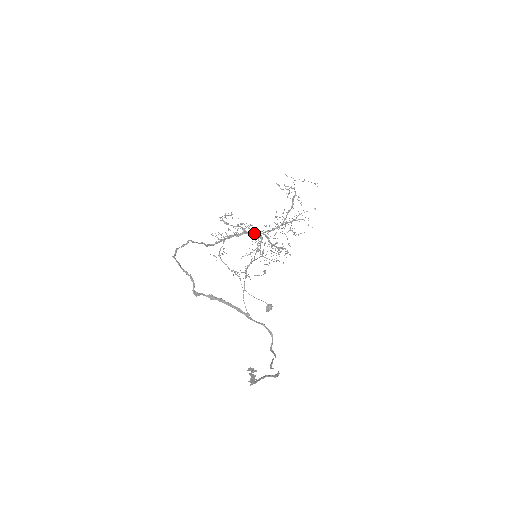
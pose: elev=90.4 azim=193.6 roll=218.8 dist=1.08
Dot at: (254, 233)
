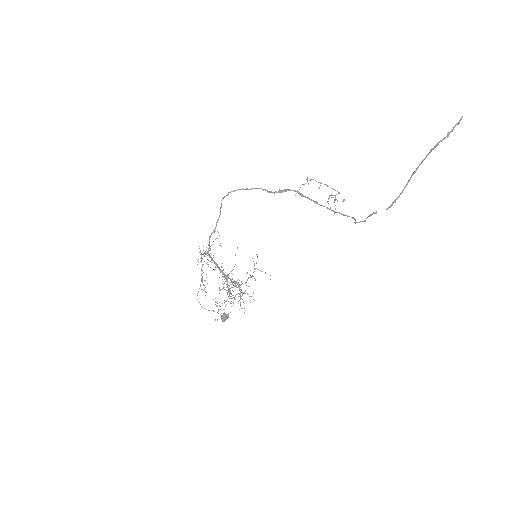
Dot at: (221, 272)
